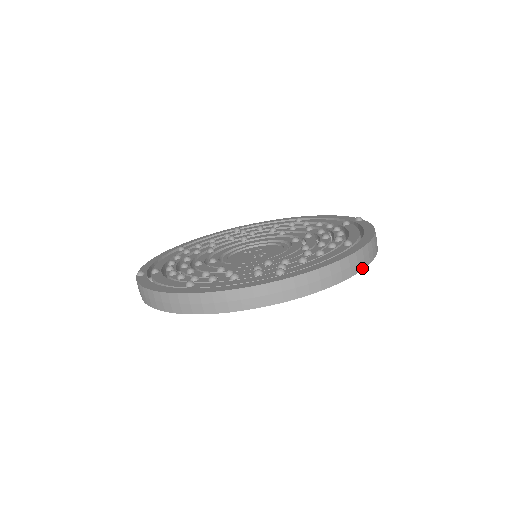
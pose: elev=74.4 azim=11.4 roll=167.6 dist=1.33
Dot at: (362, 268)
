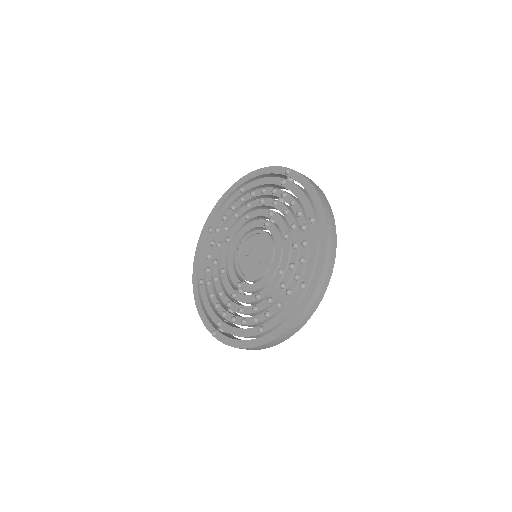
Dot at: (335, 231)
